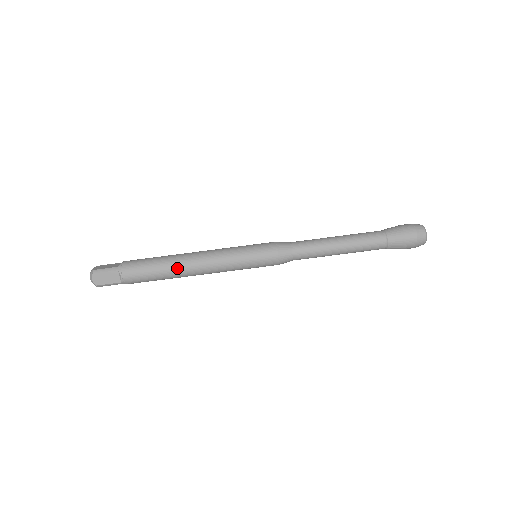
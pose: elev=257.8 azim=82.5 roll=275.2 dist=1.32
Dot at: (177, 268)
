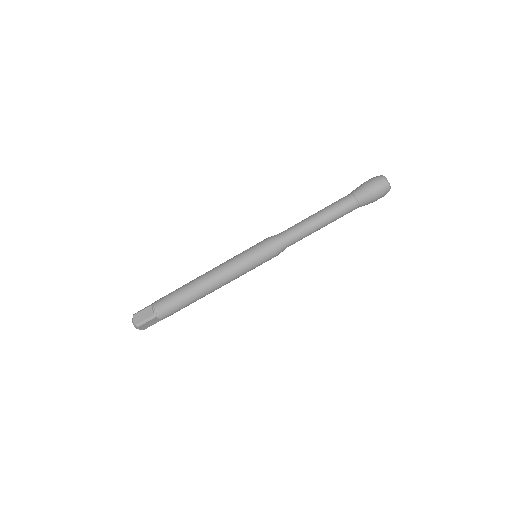
Dot at: (201, 296)
